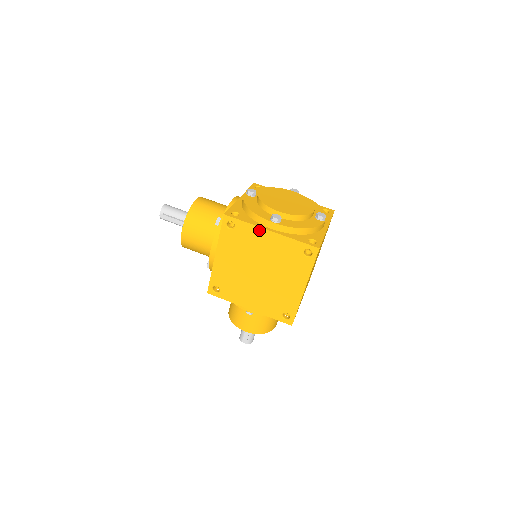
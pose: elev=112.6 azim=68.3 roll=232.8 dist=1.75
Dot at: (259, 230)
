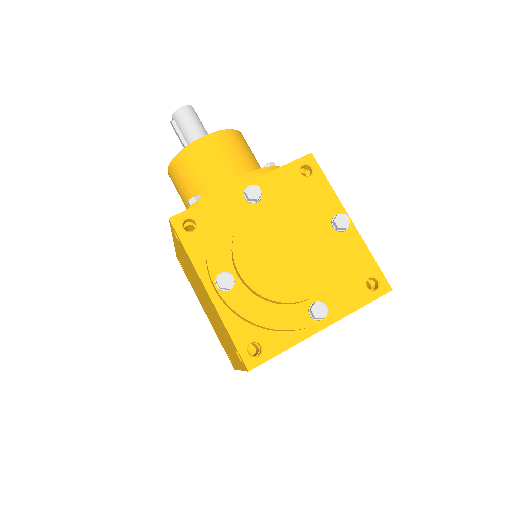
Dot at: (198, 276)
